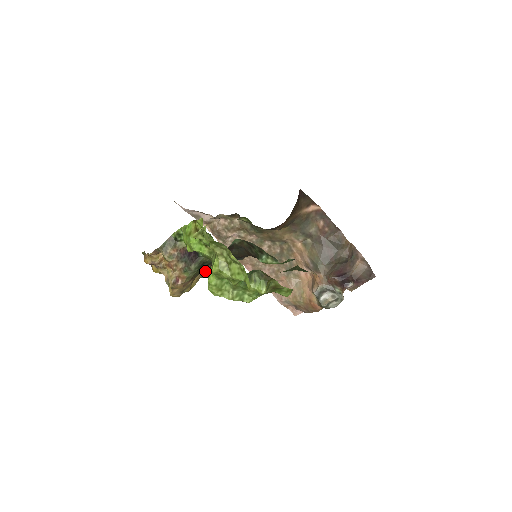
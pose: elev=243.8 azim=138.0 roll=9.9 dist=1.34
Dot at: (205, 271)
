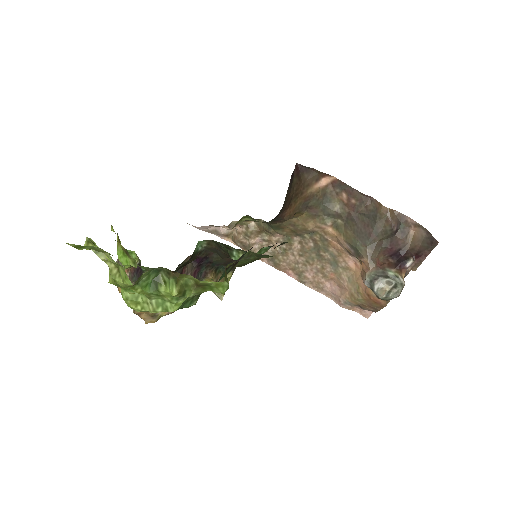
Dot at: occluded
